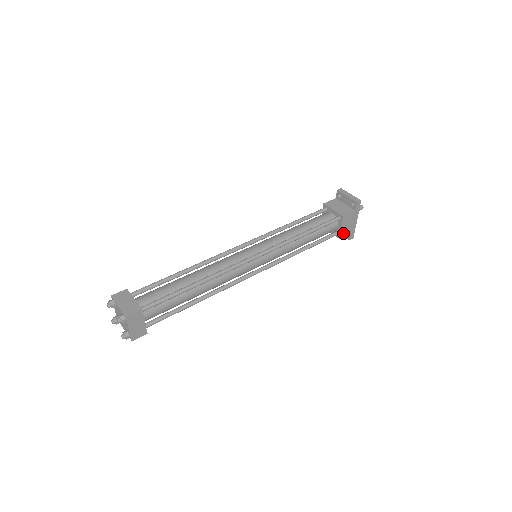
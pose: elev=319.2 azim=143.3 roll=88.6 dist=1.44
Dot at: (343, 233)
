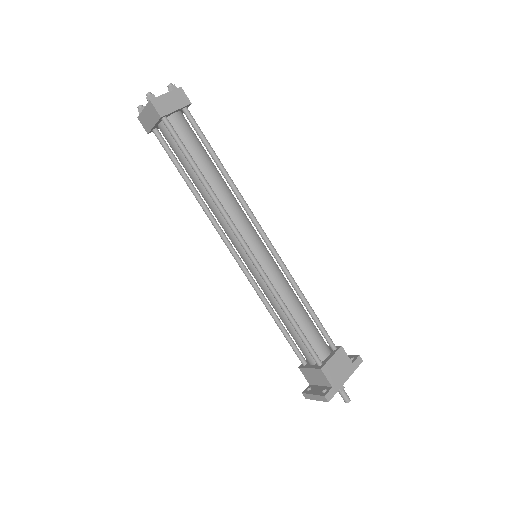
Dot at: (327, 370)
